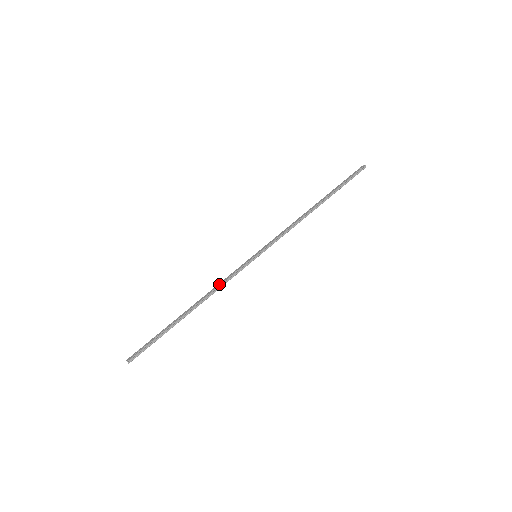
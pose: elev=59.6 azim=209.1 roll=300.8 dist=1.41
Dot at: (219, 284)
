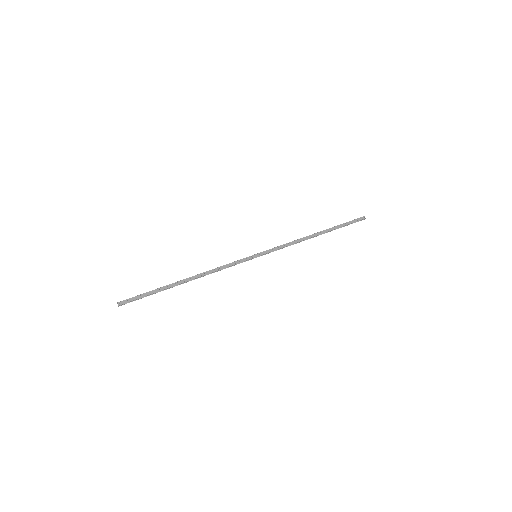
Dot at: (219, 268)
